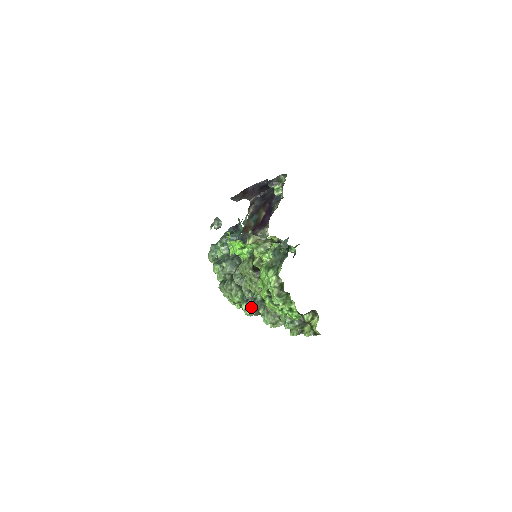
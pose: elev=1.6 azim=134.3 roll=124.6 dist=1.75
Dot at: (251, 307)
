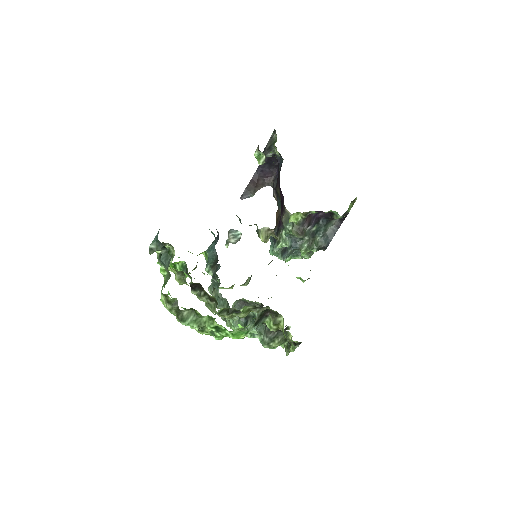
Dot at: (253, 330)
